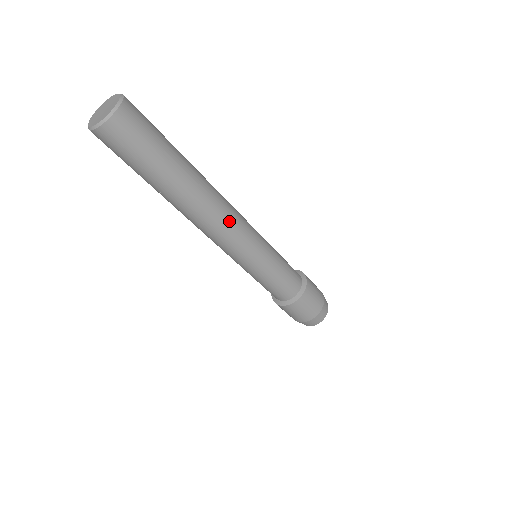
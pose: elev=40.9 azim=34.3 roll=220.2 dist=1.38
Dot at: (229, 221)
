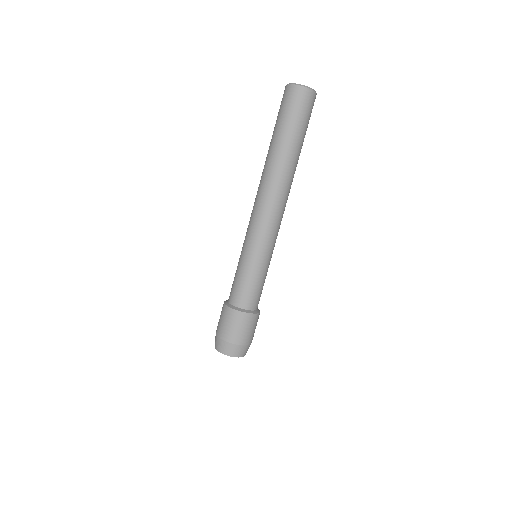
Dot at: occluded
